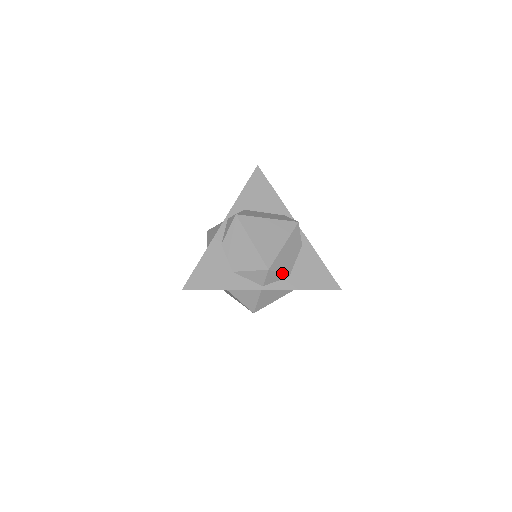
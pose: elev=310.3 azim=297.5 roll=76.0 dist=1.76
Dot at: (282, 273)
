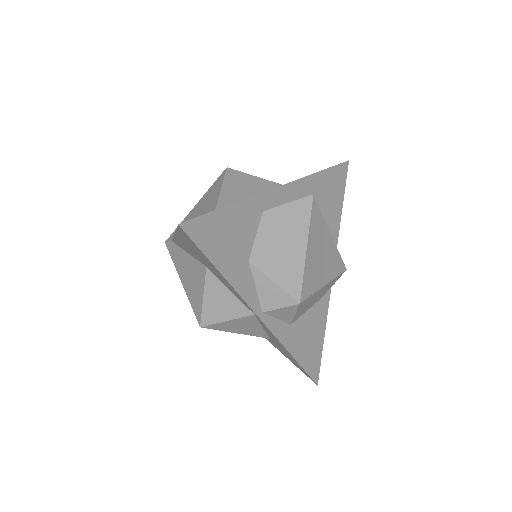
Dot at: (295, 316)
